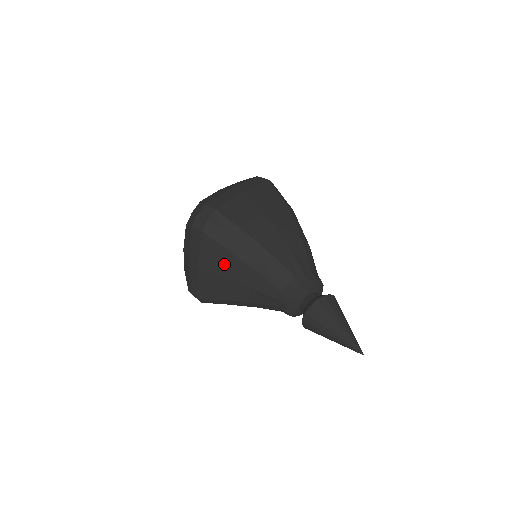
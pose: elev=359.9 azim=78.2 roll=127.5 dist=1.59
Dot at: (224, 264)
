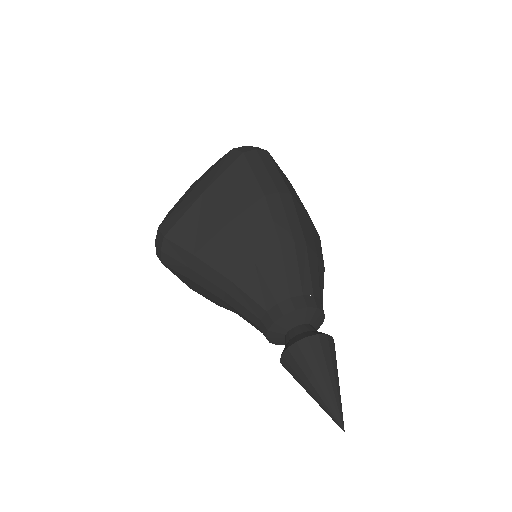
Dot at: (202, 290)
